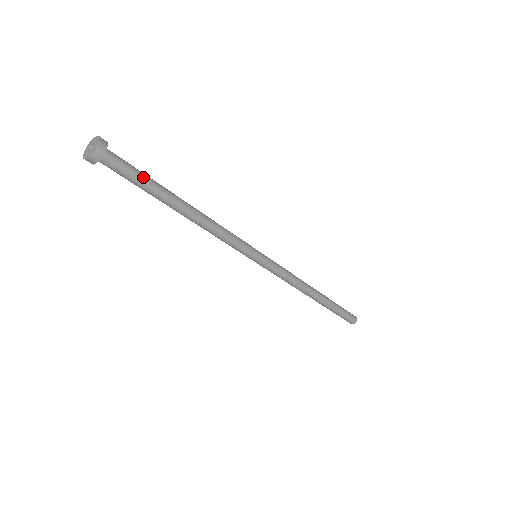
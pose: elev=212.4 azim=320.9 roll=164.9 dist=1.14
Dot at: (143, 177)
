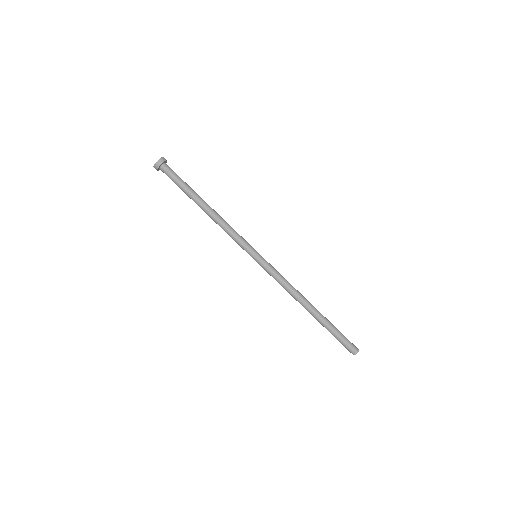
Dot at: (183, 181)
